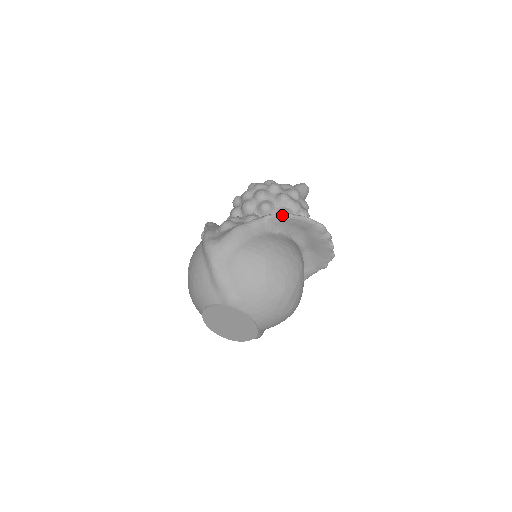
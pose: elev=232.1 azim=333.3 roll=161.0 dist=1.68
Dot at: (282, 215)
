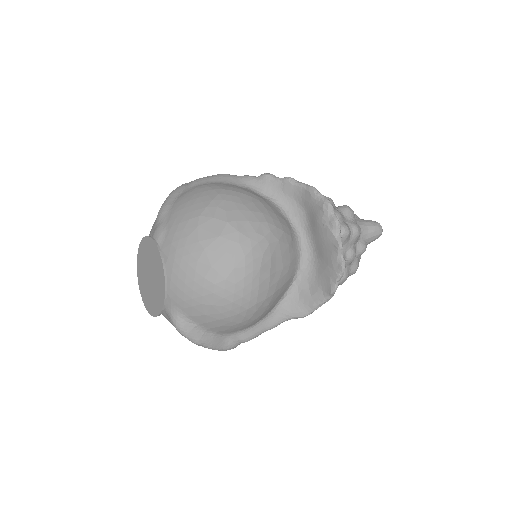
Dot at: (281, 178)
